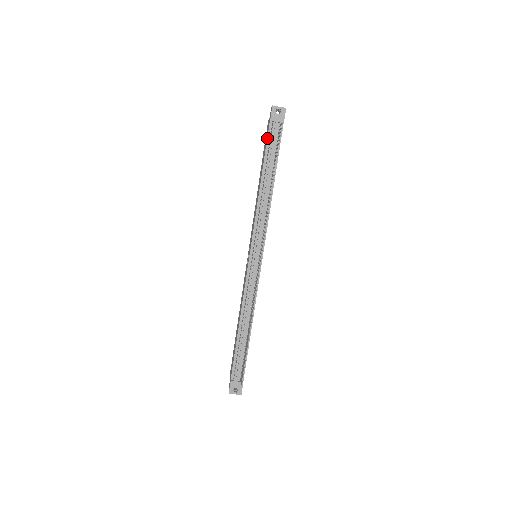
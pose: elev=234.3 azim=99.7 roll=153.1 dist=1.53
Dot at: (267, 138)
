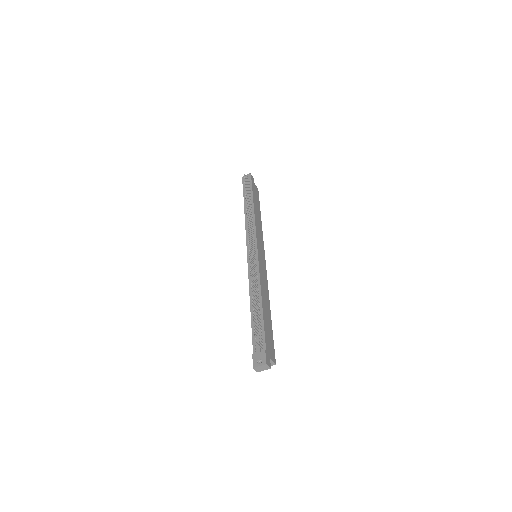
Dot at: (243, 192)
